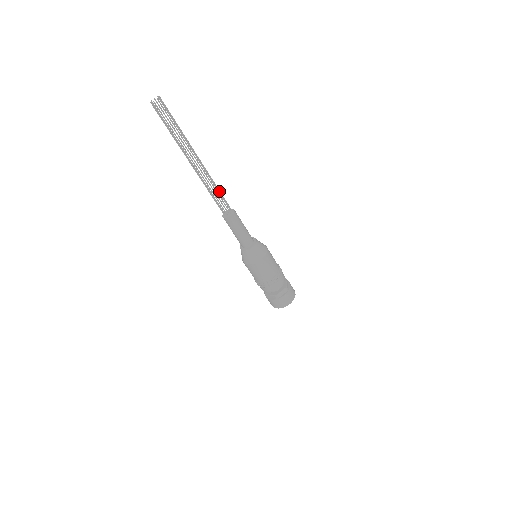
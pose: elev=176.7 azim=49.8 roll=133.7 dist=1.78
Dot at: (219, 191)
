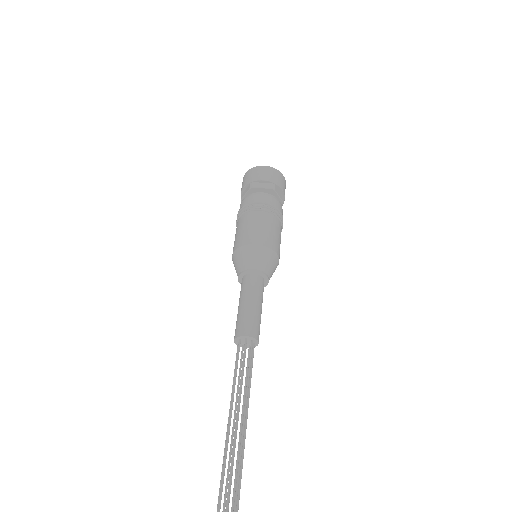
Dot at: (248, 386)
